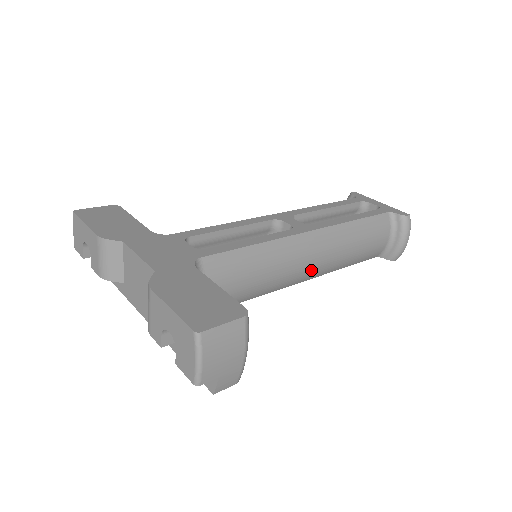
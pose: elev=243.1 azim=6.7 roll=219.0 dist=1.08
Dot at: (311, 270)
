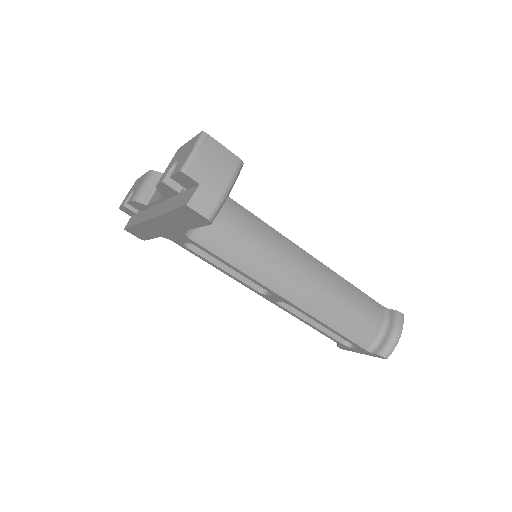
Dot at: (300, 287)
